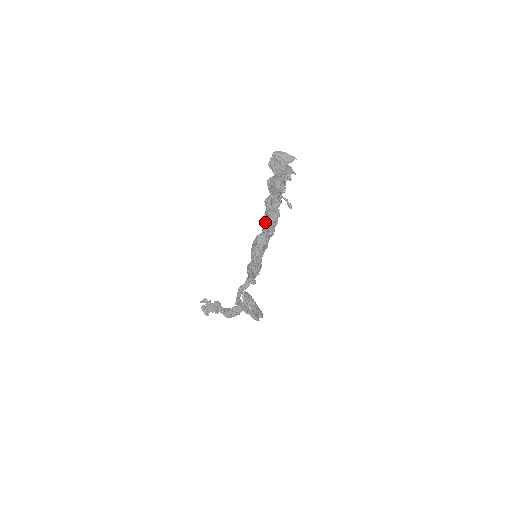
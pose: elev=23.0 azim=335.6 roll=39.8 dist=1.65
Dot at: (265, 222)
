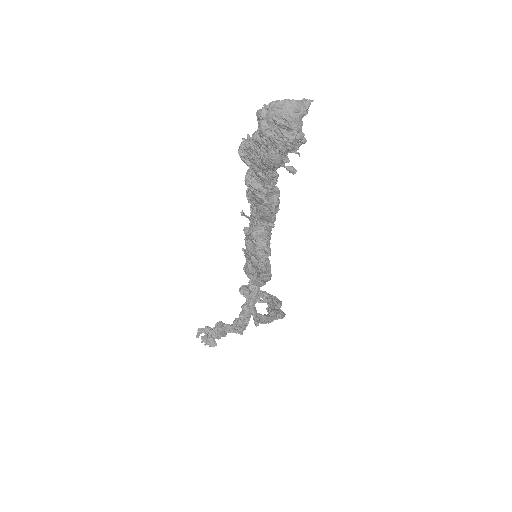
Dot at: (259, 213)
